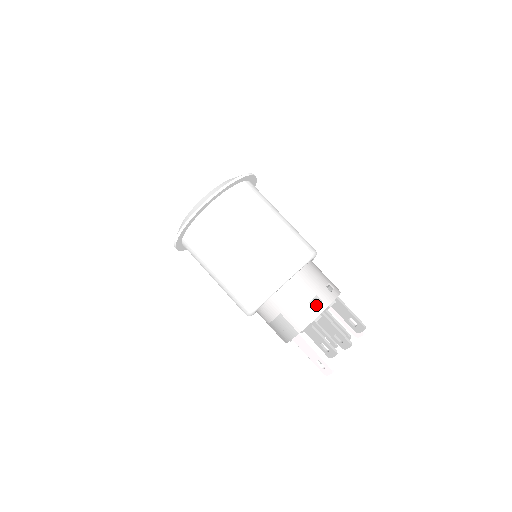
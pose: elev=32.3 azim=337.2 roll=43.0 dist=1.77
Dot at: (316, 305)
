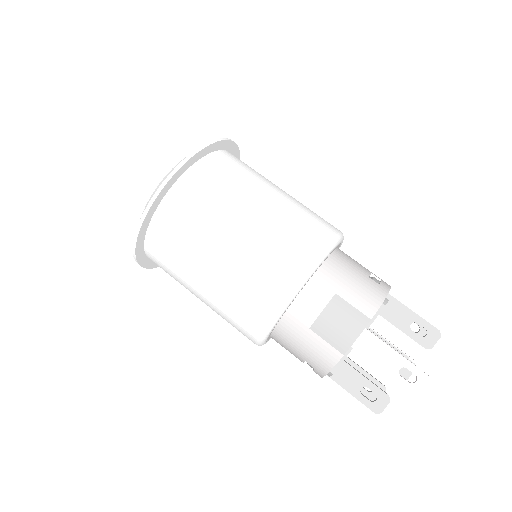
Dot at: (378, 283)
